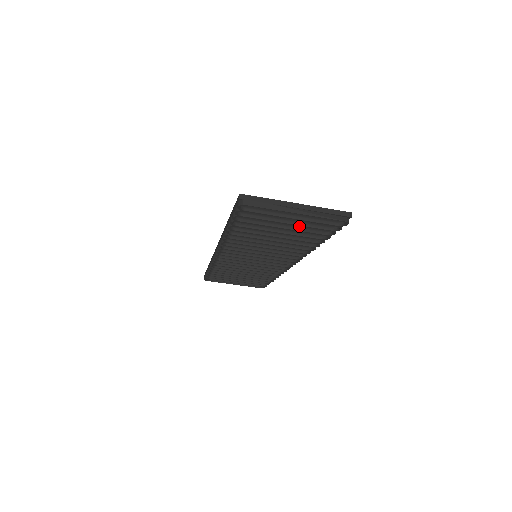
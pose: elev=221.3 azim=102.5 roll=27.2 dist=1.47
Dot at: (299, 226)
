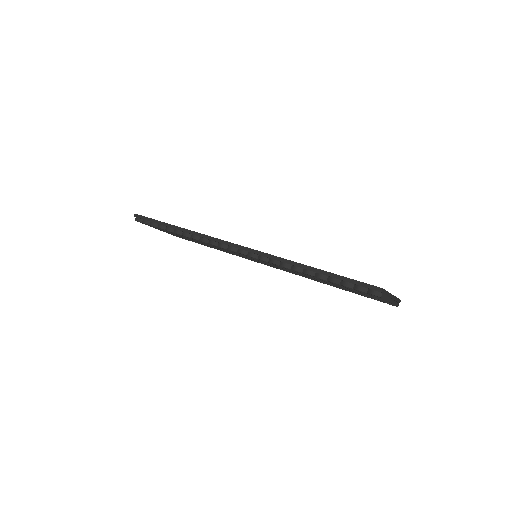
Dot at: occluded
